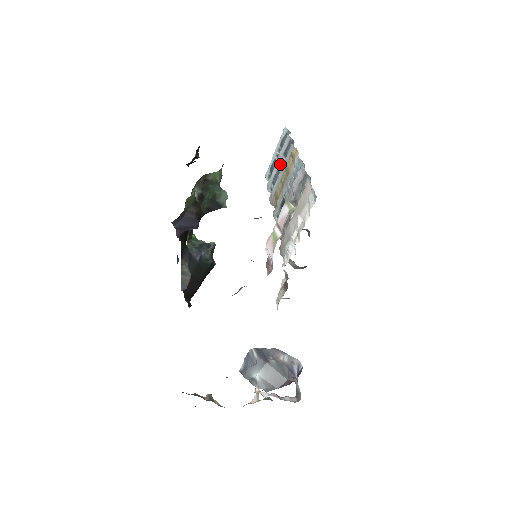
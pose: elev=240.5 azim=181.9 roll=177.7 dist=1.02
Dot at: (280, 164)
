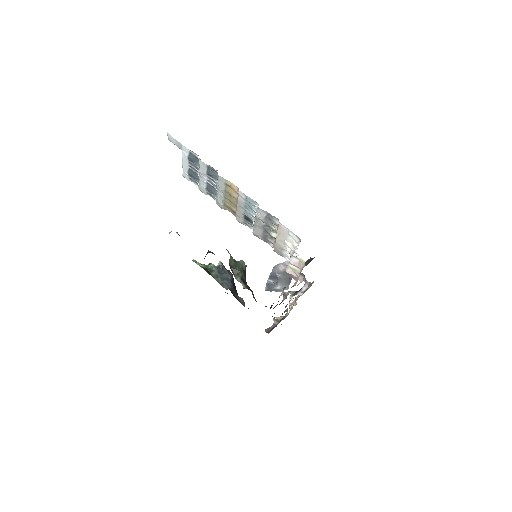
Dot at: (207, 180)
